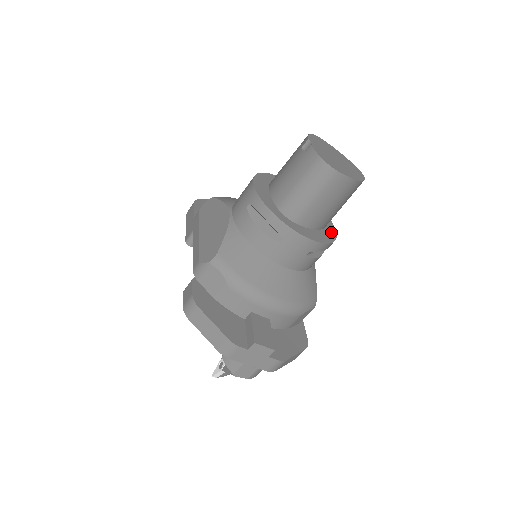
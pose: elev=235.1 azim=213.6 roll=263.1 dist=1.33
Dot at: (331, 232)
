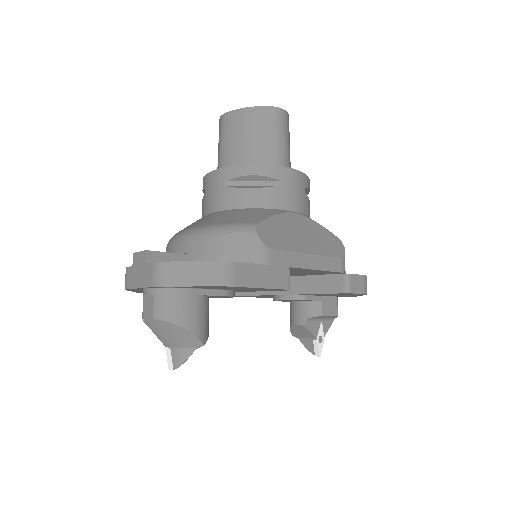
Dot at: occluded
